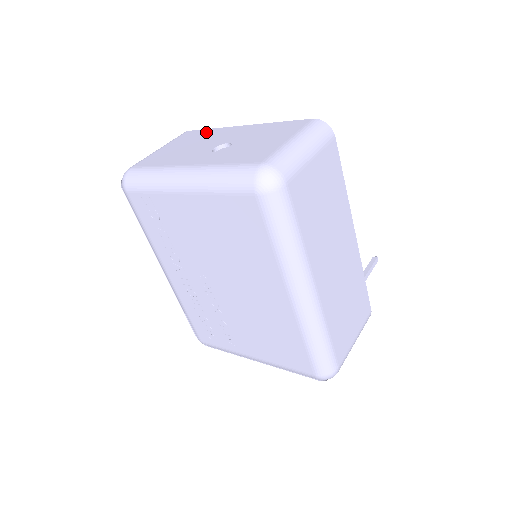
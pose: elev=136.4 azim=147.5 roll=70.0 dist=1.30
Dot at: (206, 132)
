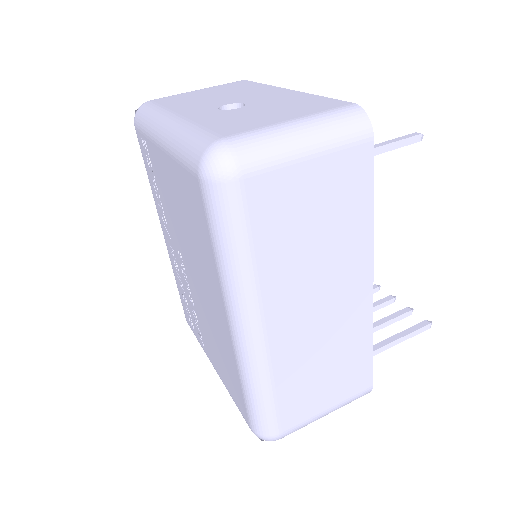
Dot at: (252, 85)
